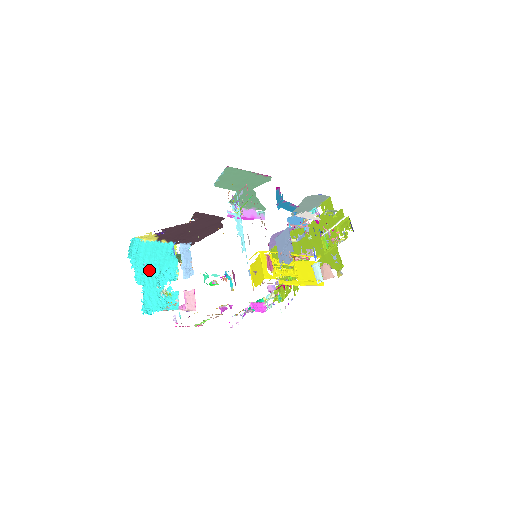
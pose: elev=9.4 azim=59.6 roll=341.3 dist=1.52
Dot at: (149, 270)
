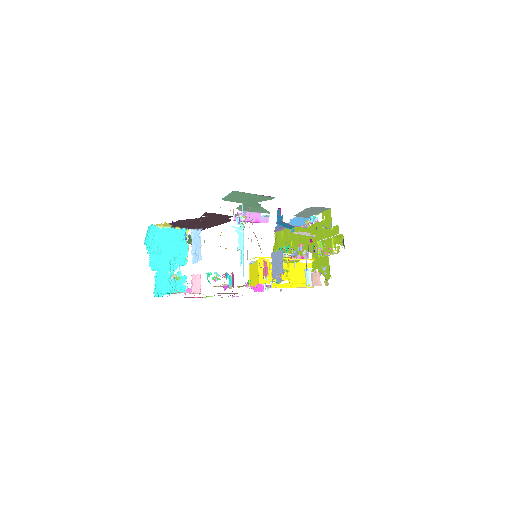
Dot at: (162, 256)
